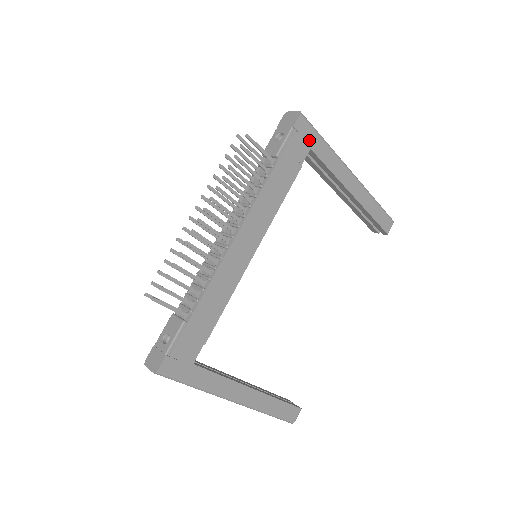
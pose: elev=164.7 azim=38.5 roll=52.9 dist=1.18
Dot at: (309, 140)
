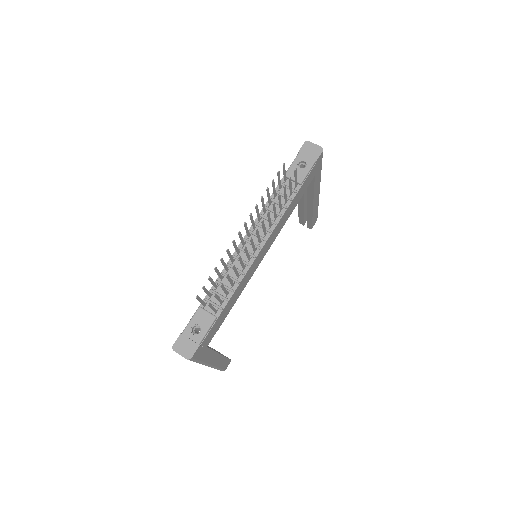
Dot at: (317, 169)
